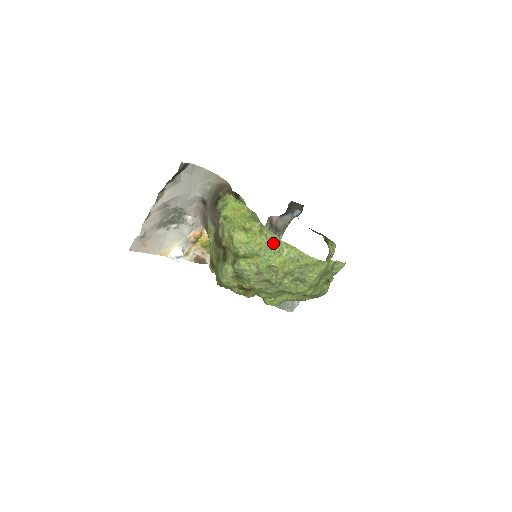
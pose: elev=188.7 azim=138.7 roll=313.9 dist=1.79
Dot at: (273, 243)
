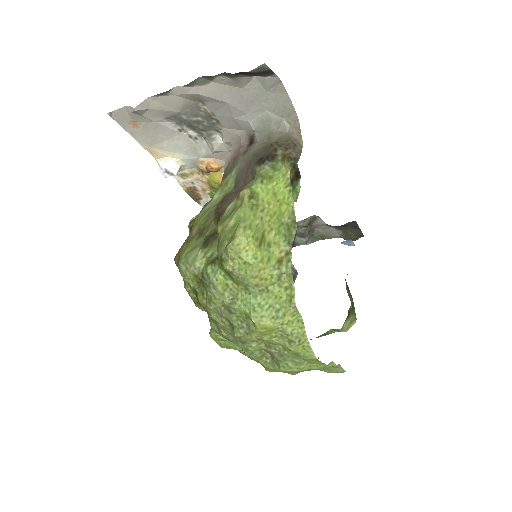
Dot at: (281, 291)
